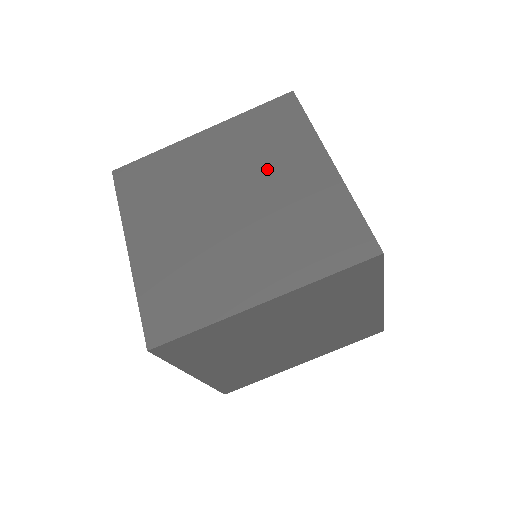
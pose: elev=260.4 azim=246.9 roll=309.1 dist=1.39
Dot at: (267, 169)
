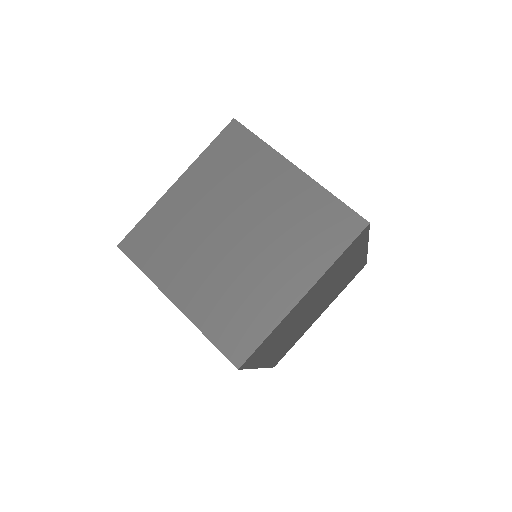
Dot at: (250, 193)
